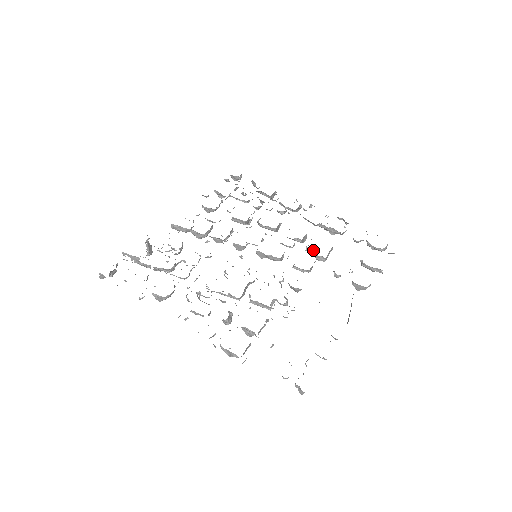
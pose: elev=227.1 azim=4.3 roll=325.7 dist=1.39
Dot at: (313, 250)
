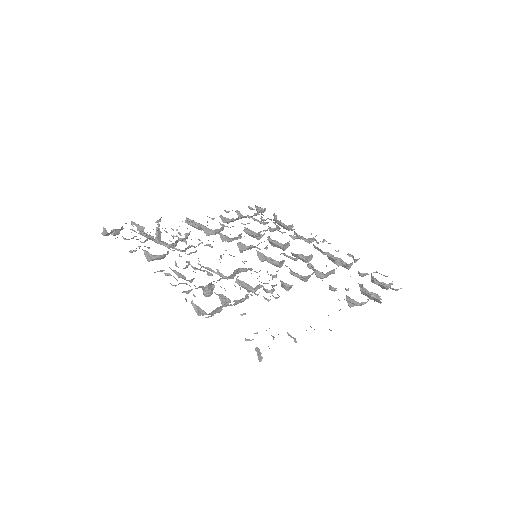
Dot at: occluded
